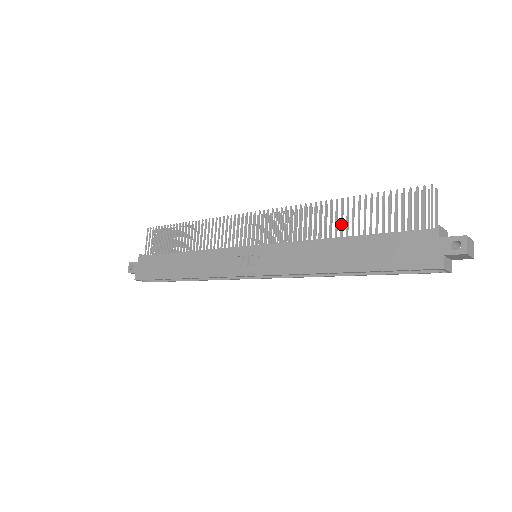
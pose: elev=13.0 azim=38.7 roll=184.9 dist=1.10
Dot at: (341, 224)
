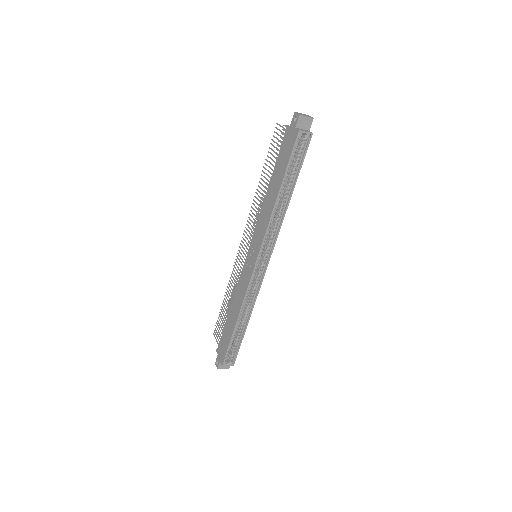
Dot at: occluded
